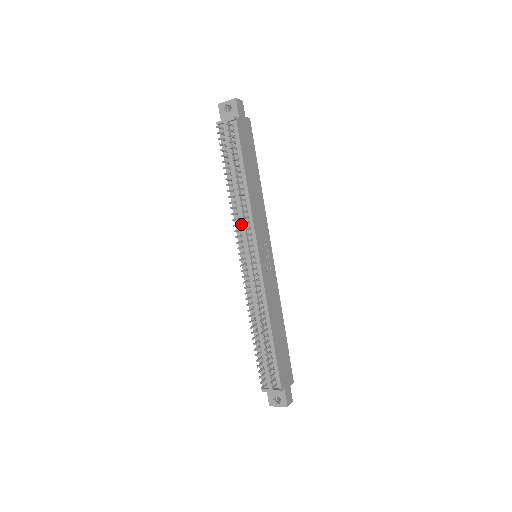
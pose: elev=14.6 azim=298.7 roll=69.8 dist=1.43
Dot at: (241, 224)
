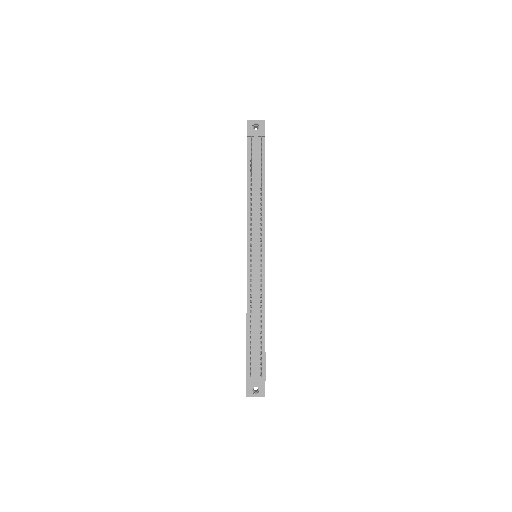
Dot at: (254, 224)
